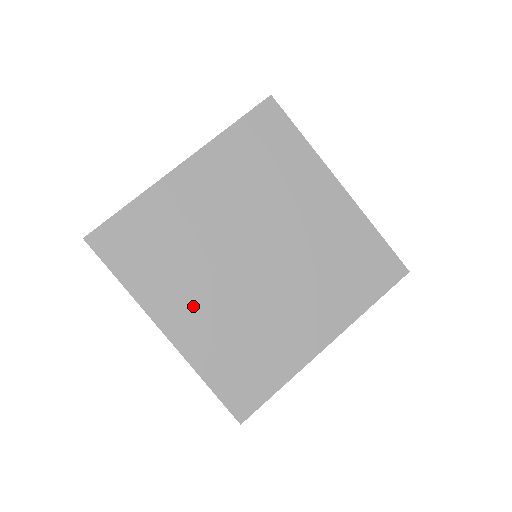
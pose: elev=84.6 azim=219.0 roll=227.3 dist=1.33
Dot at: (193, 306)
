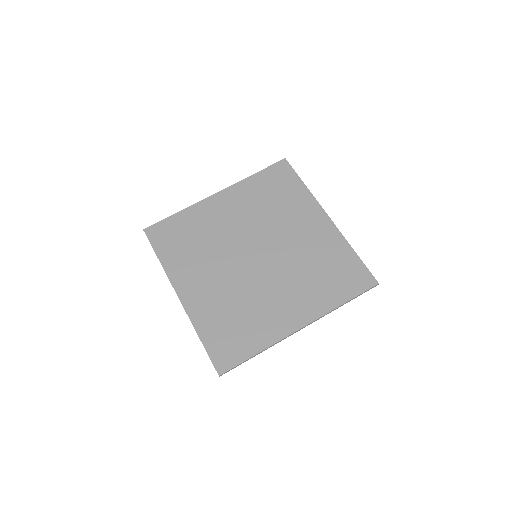
Dot at: (203, 282)
